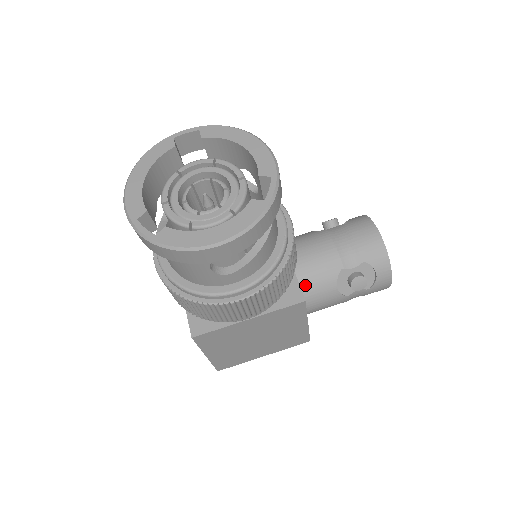
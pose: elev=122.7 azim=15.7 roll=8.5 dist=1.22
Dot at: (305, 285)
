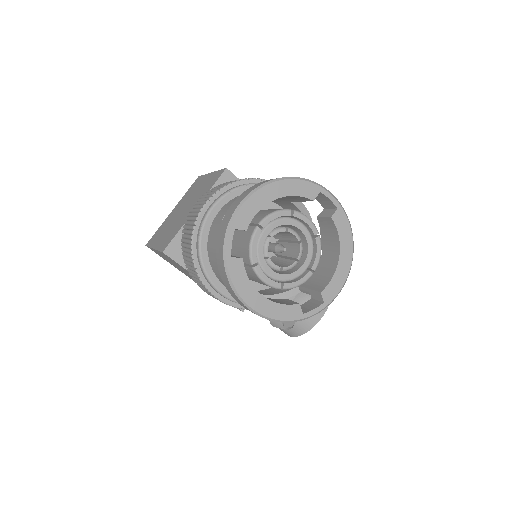
Dot at: occluded
